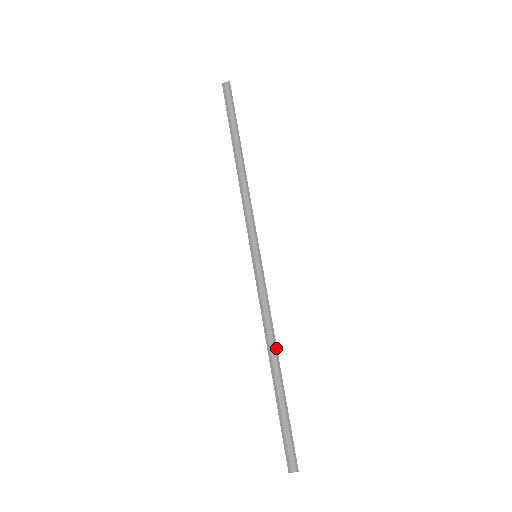
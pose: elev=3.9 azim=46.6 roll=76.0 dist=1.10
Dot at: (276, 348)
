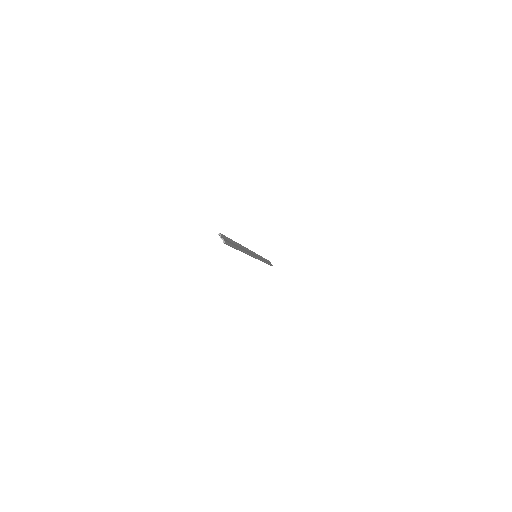
Dot at: occluded
